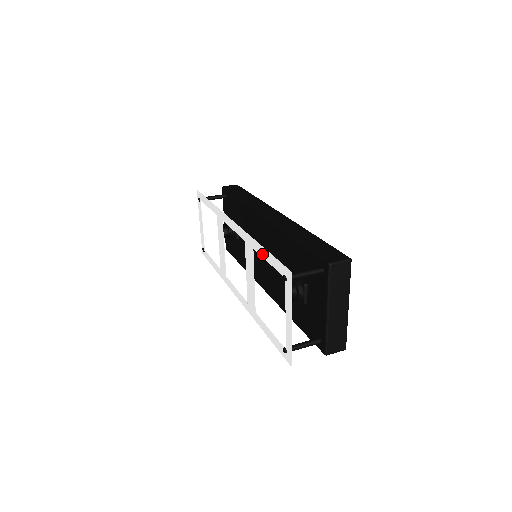
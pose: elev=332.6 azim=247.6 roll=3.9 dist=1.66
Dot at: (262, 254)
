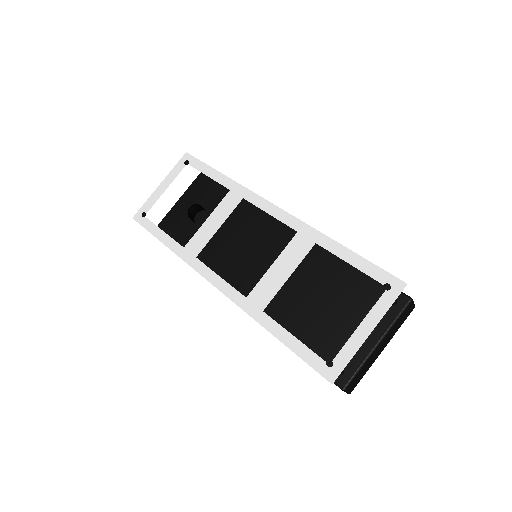
Dot at: (340, 253)
